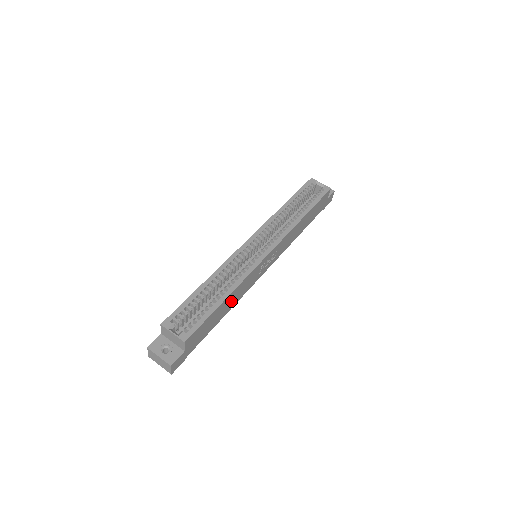
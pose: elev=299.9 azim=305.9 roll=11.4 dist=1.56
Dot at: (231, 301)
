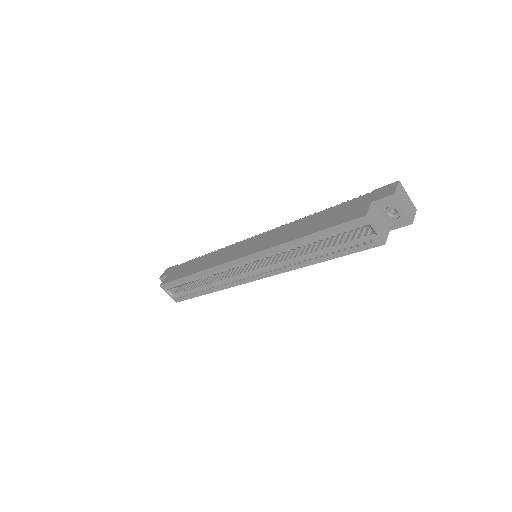
Dot at: occluded
